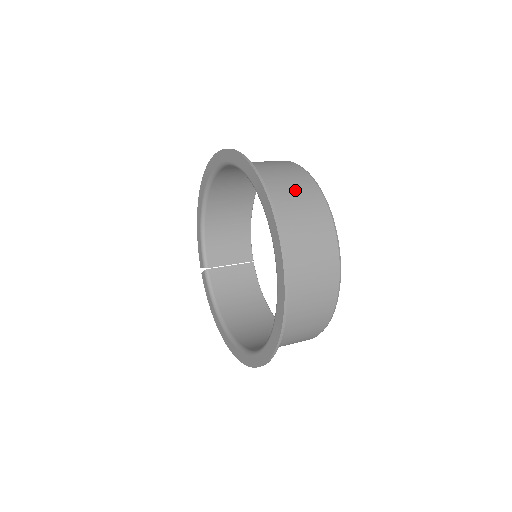
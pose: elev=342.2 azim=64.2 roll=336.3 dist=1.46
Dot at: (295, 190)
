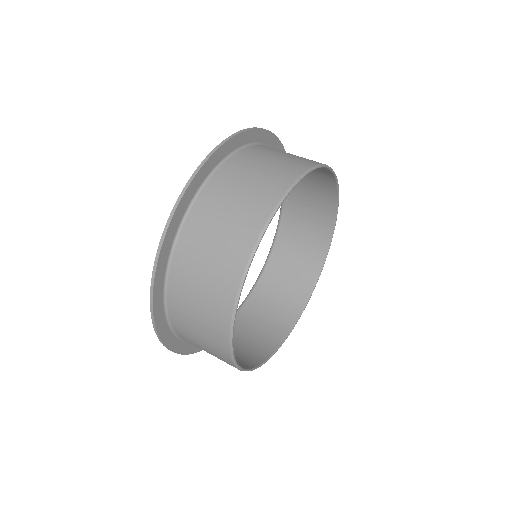
Dot at: (207, 282)
